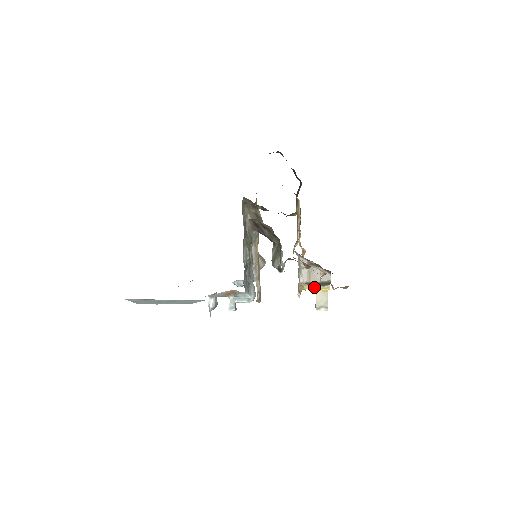
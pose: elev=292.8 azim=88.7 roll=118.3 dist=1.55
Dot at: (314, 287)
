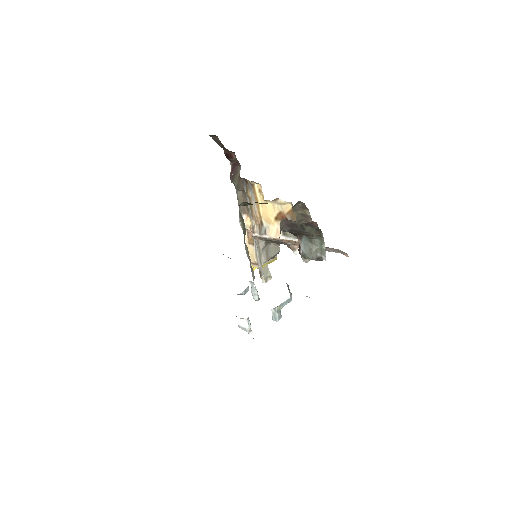
Dot at: (267, 263)
